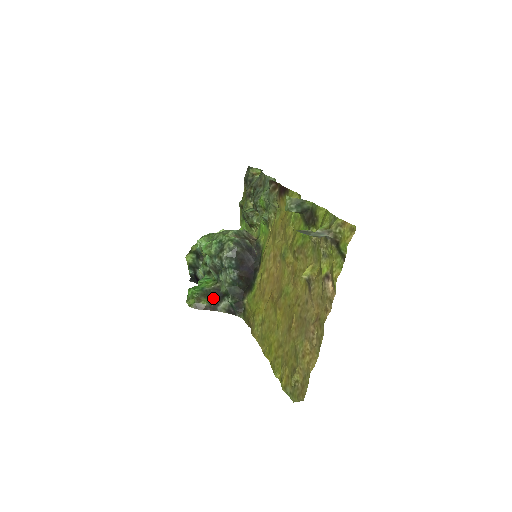
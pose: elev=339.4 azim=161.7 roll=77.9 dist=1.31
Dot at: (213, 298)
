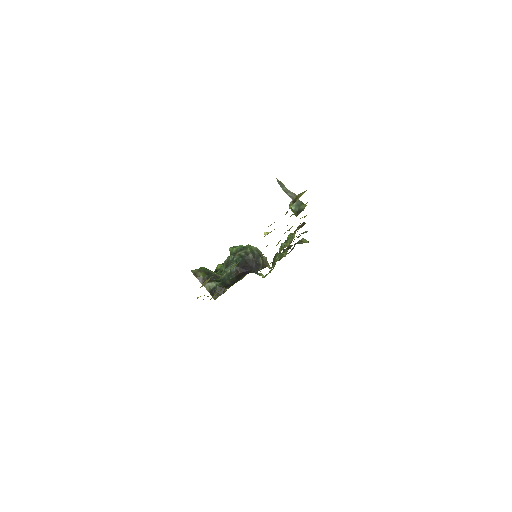
Dot at: (209, 277)
